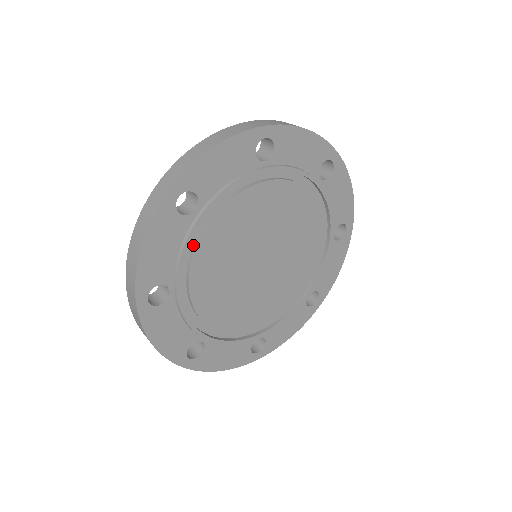
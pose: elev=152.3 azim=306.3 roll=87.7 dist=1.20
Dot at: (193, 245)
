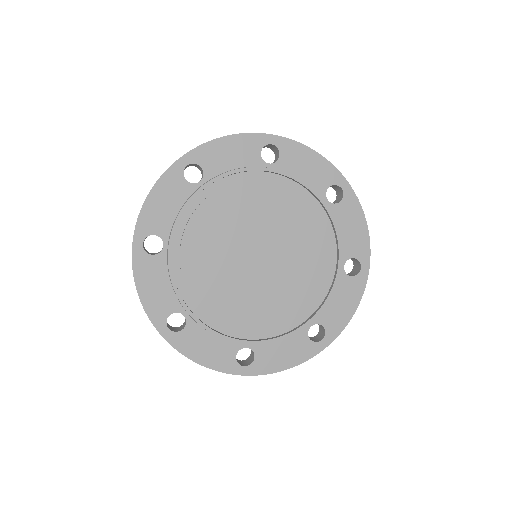
Dot at: (193, 213)
